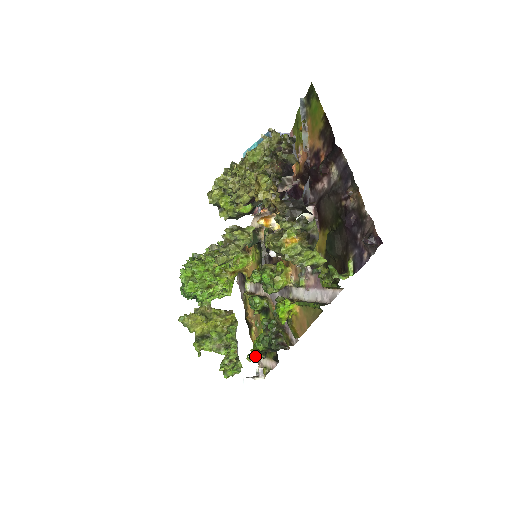
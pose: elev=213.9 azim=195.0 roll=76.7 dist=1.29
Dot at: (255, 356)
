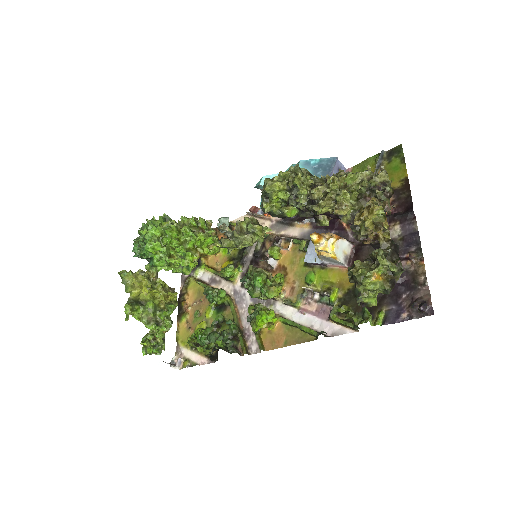
Dot at: (208, 349)
